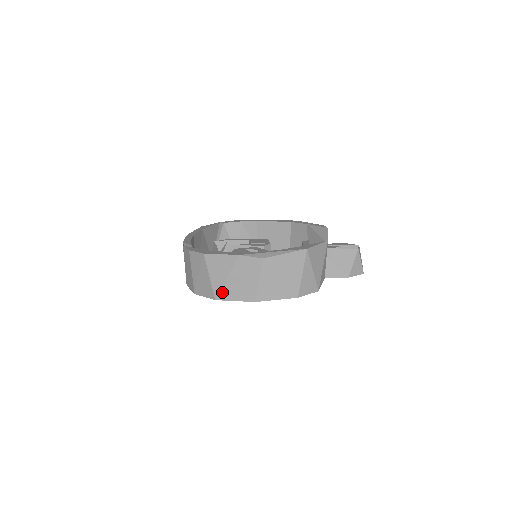
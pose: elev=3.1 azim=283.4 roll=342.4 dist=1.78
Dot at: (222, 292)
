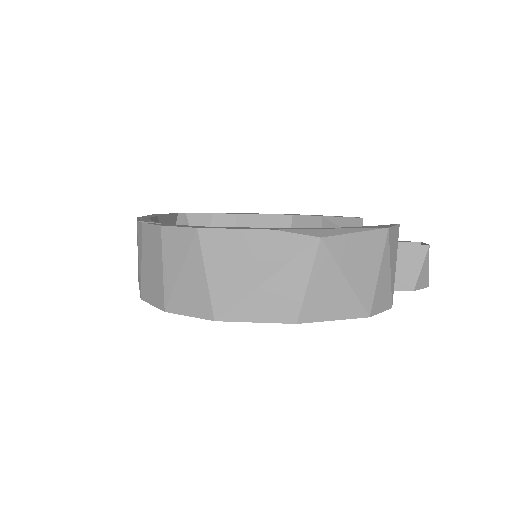
Dot at: (230, 305)
